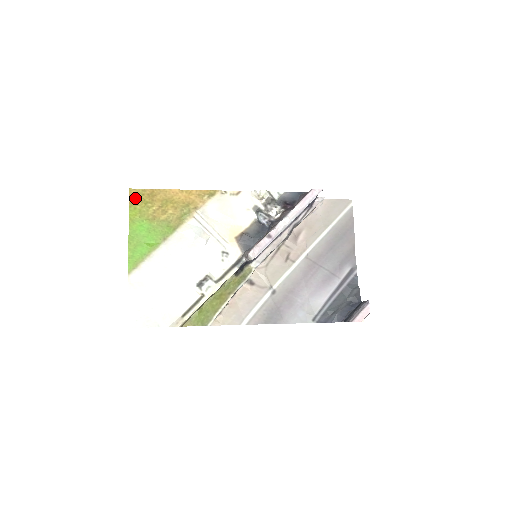
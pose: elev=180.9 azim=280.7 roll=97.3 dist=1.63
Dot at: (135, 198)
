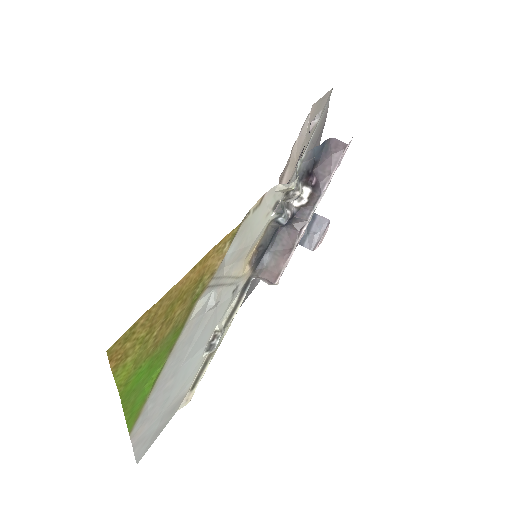
Dot at: (120, 353)
